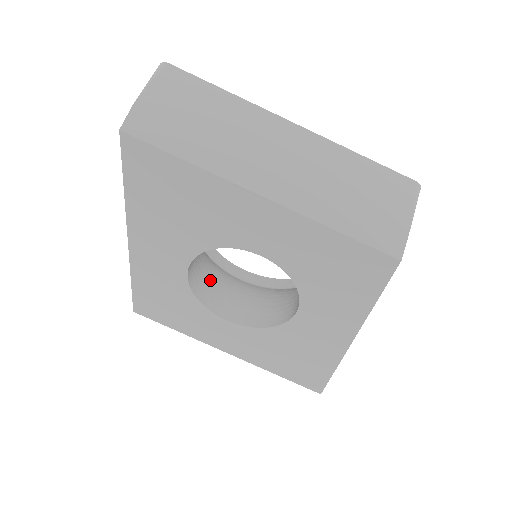
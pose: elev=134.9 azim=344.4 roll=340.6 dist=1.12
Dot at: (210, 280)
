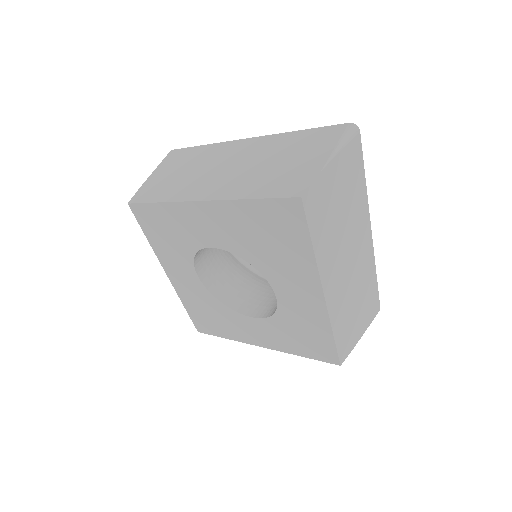
Dot at: occluded
